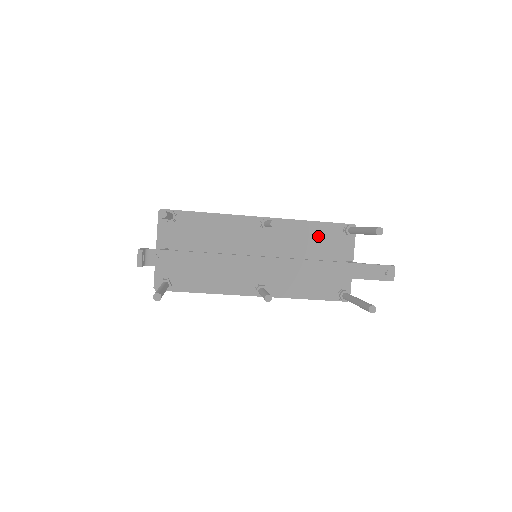
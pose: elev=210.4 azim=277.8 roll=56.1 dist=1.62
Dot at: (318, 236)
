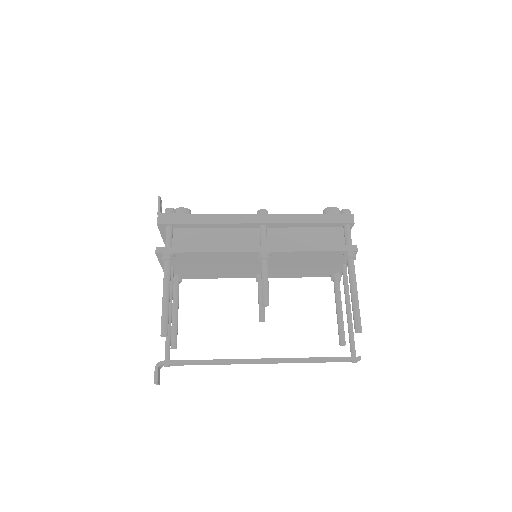
Dot at: (317, 257)
